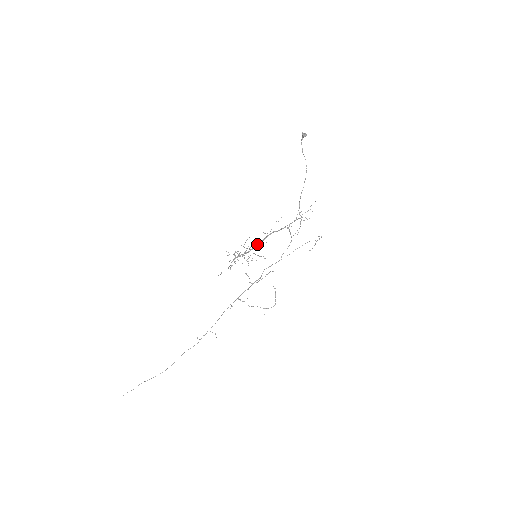
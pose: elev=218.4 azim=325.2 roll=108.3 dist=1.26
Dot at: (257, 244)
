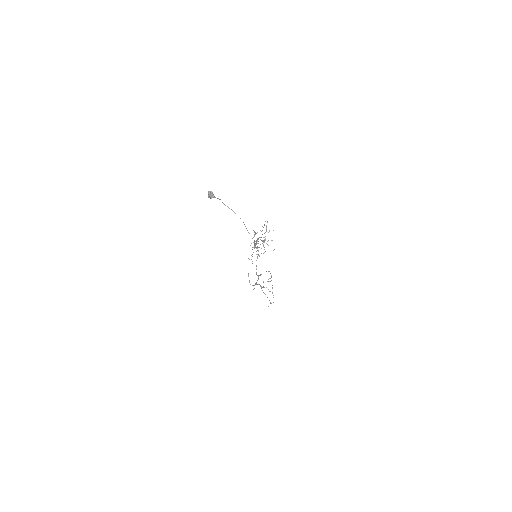
Dot at: occluded
